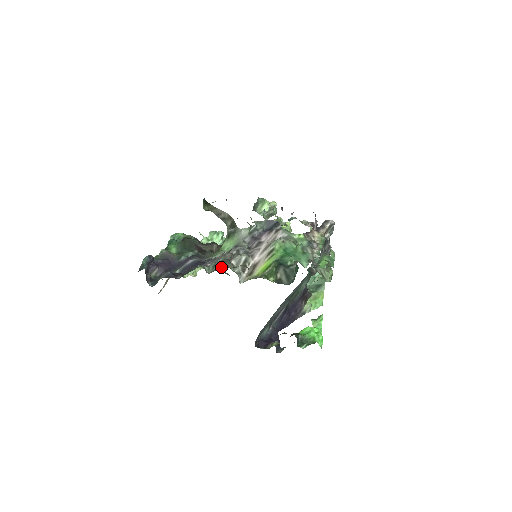
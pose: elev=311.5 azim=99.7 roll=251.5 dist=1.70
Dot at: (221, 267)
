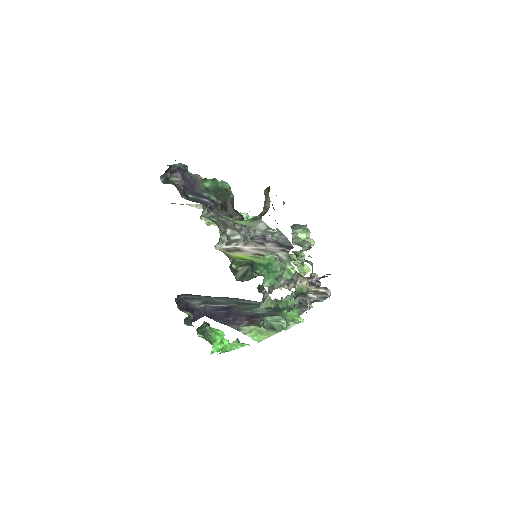
Dot at: (215, 222)
